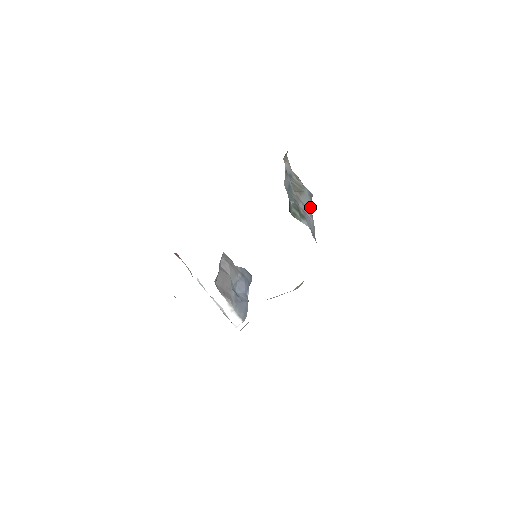
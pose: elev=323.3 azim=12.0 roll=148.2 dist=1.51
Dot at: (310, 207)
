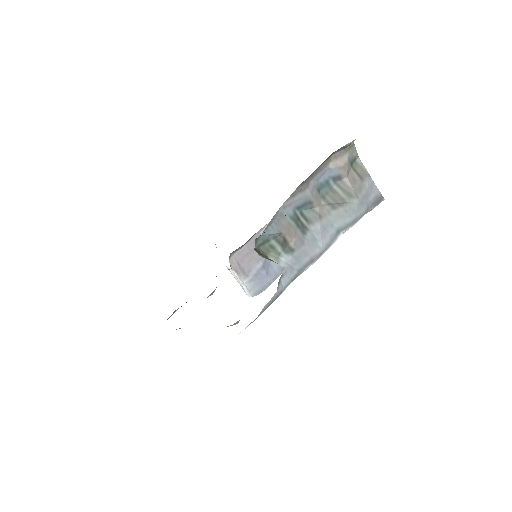
Dot at: (347, 225)
